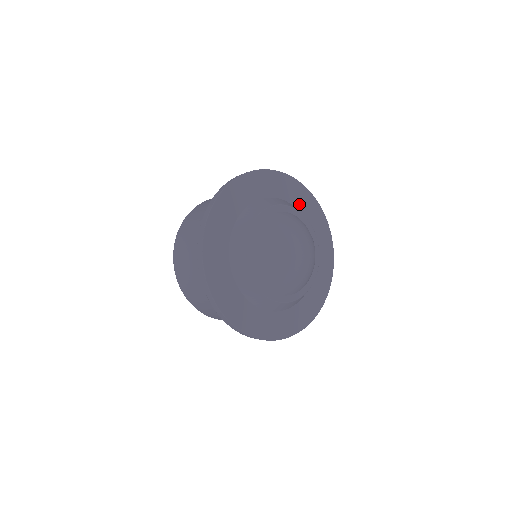
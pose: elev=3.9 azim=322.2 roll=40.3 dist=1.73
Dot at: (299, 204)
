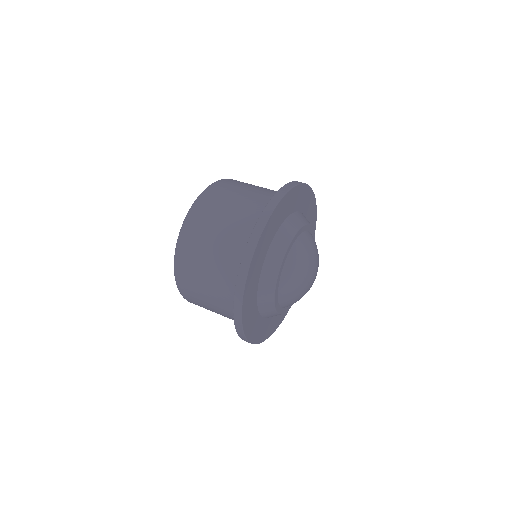
Dot at: occluded
